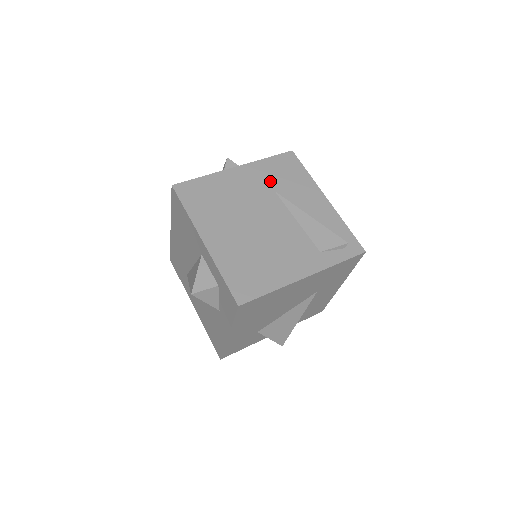
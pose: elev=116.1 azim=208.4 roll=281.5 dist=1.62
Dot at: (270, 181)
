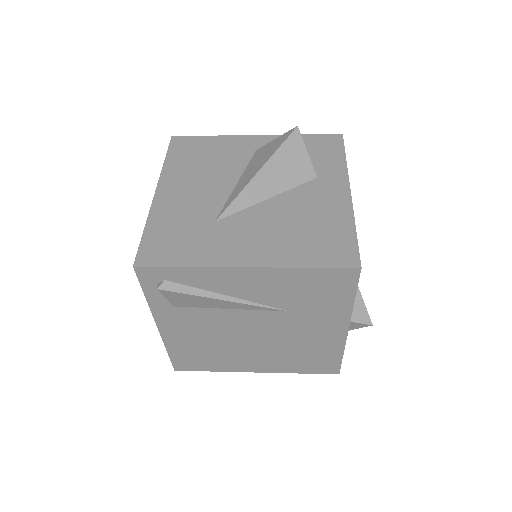
Dot at: occluded
